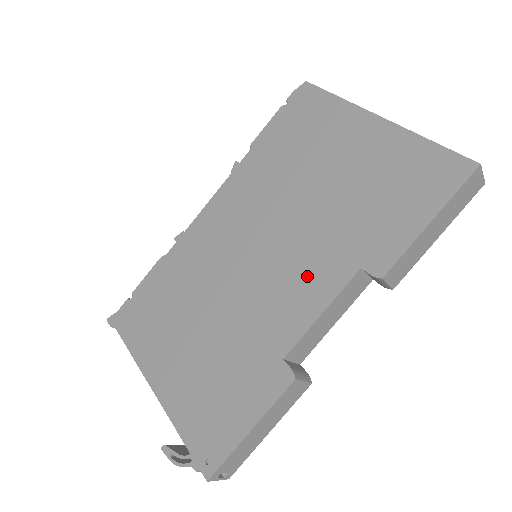
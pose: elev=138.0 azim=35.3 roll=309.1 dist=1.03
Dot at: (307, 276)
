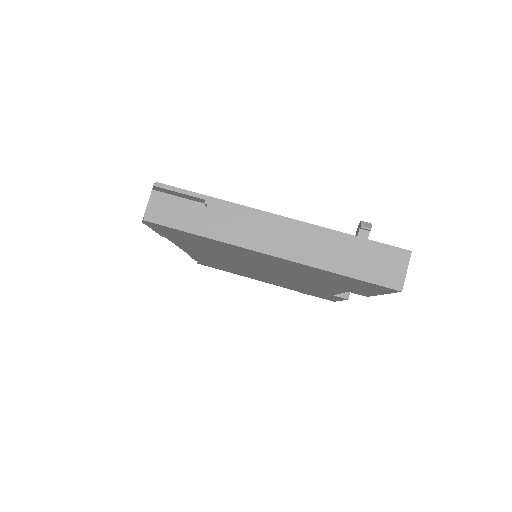
Dot at: (312, 285)
